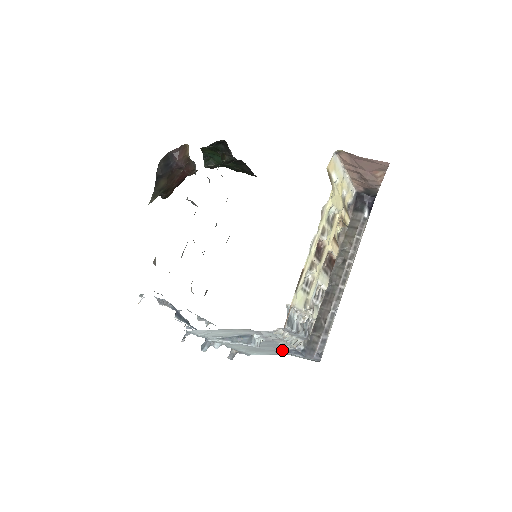
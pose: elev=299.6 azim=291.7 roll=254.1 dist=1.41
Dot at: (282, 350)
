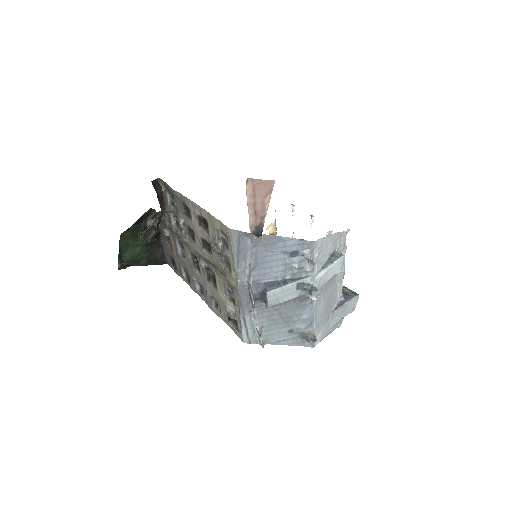
Dot at: (333, 310)
